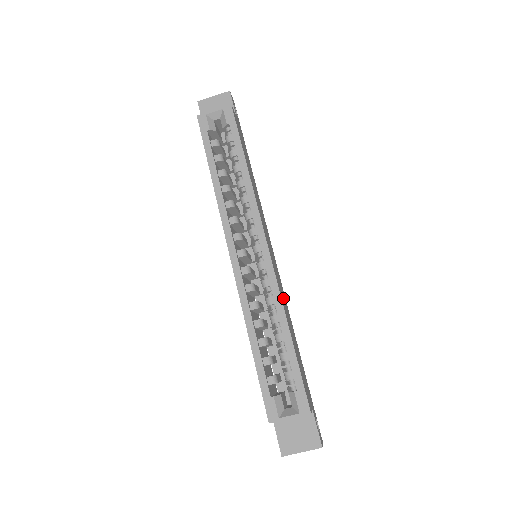
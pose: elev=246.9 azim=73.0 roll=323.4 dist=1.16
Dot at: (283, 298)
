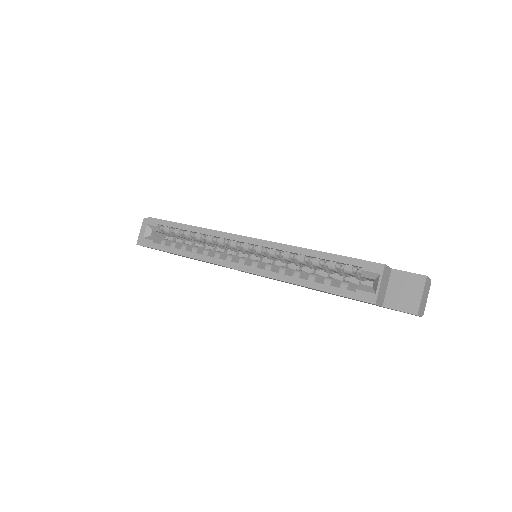
Dot at: occluded
